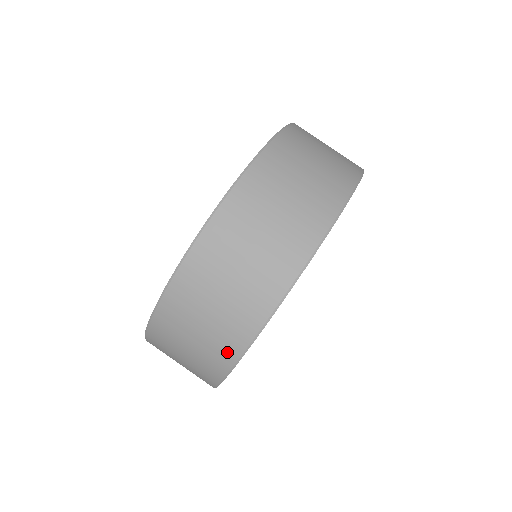
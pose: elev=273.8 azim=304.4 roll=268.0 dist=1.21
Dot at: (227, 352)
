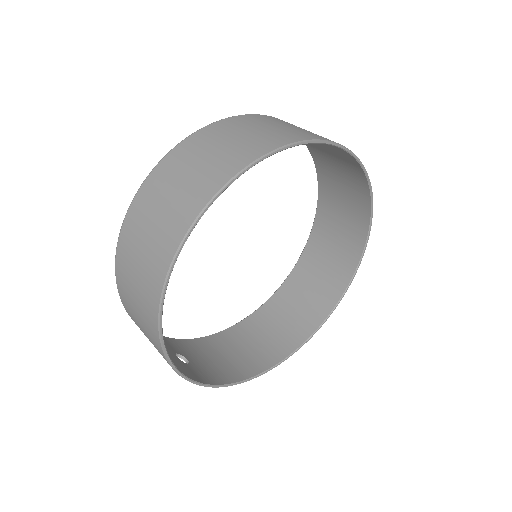
Dot at: (152, 305)
